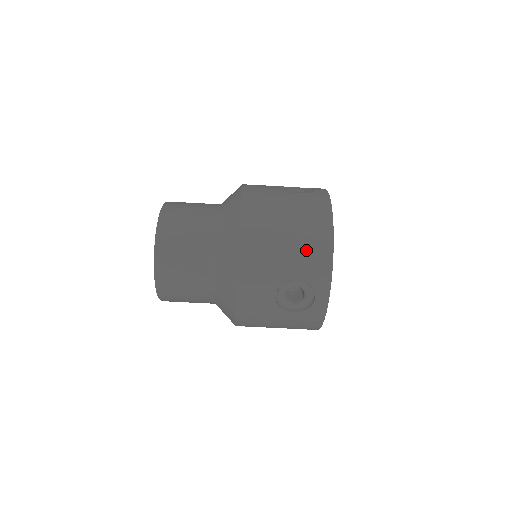
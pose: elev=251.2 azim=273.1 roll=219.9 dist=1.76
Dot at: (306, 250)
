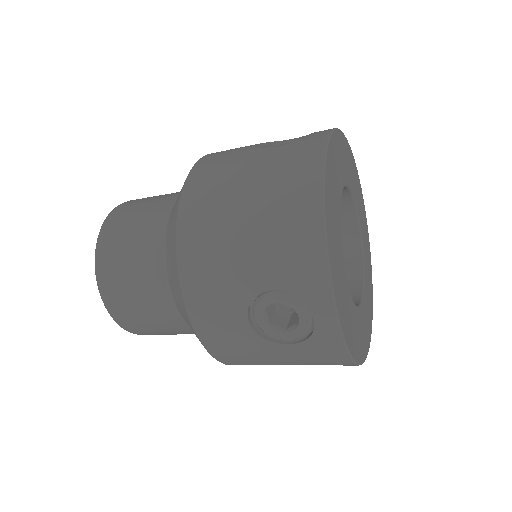
Dot at: (278, 238)
